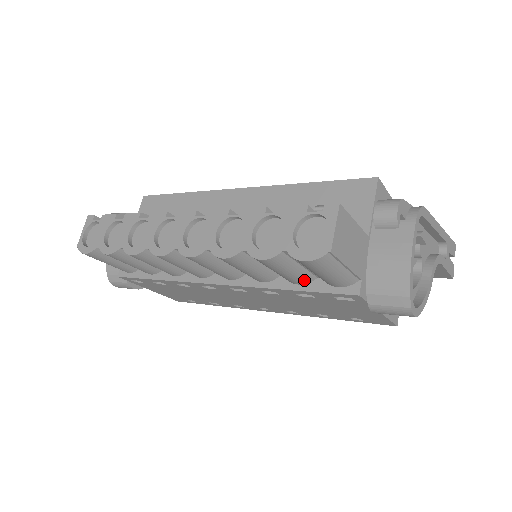
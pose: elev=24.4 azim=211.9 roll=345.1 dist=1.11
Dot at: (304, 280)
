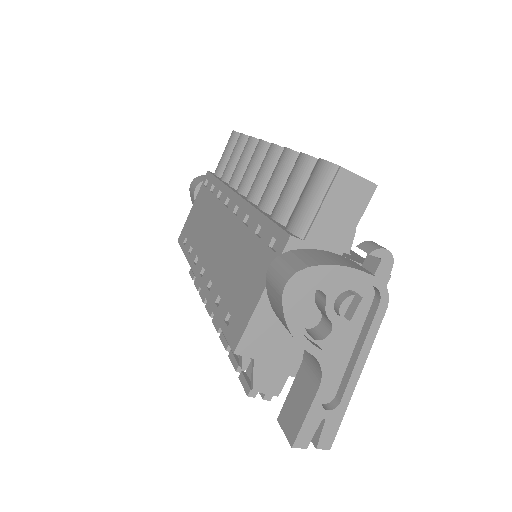
Dot at: (281, 214)
